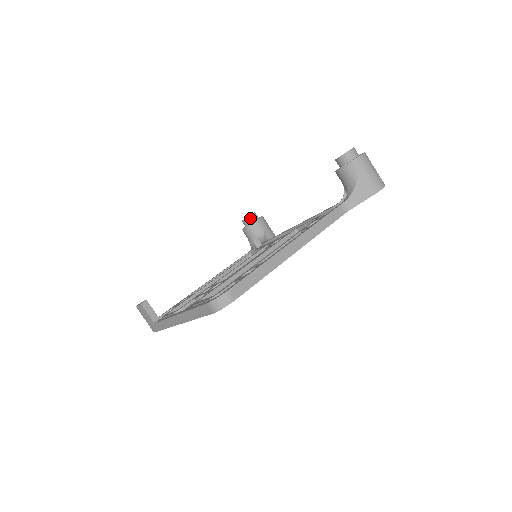
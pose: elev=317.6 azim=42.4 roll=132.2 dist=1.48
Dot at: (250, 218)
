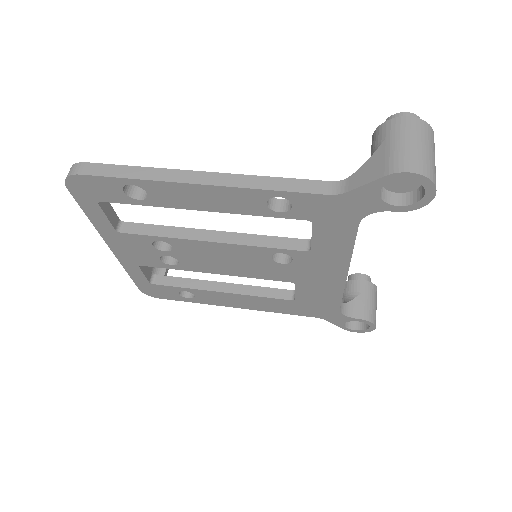
Dot at: (355, 276)
